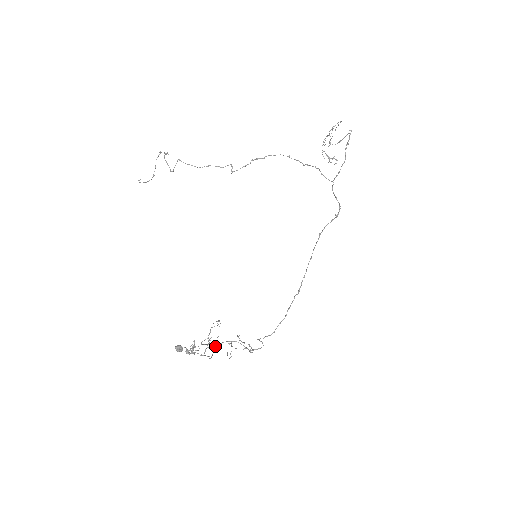
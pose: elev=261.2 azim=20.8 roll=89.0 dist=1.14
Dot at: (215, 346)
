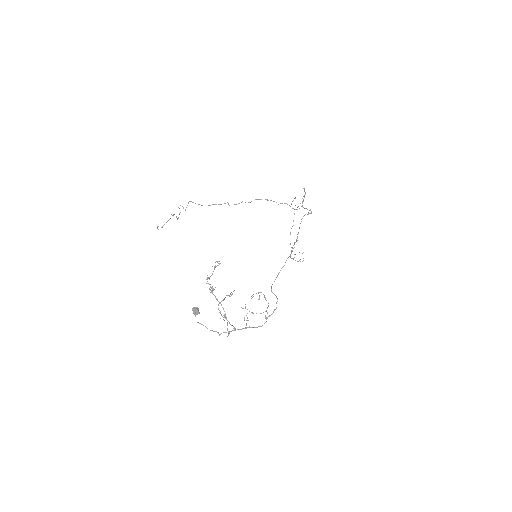
Dot at: occluded
